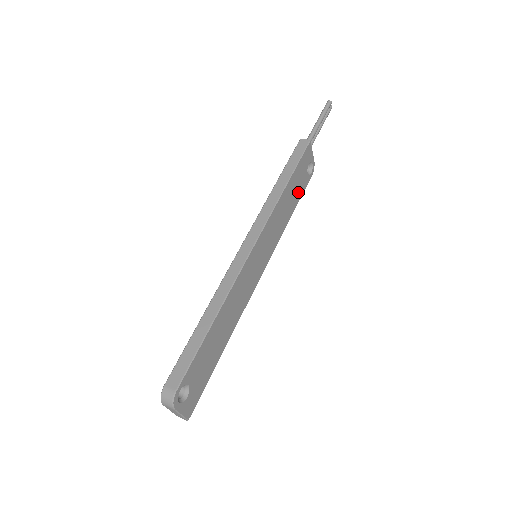
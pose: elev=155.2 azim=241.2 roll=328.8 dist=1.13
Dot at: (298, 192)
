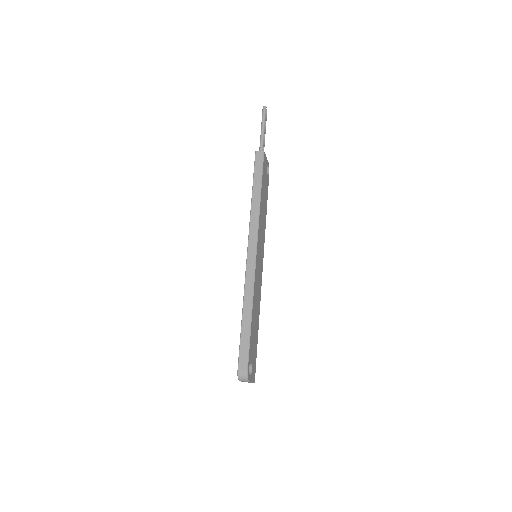
Dot at: (266, 193)
